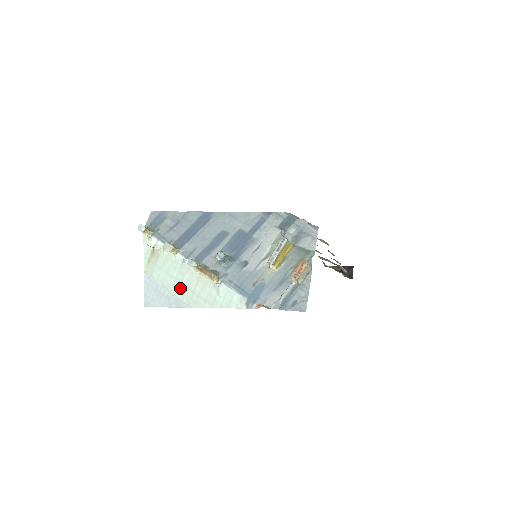
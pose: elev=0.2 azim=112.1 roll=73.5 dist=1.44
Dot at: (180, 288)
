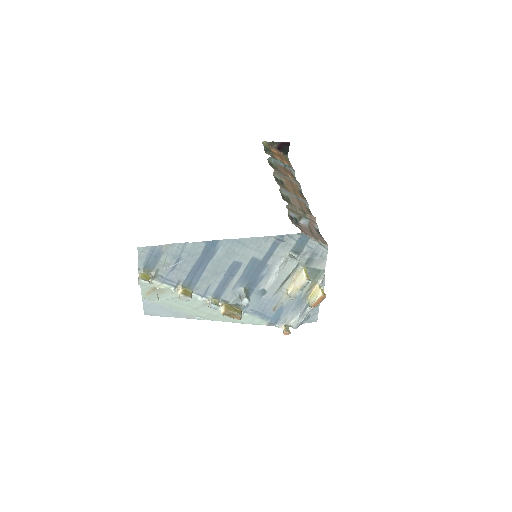
Dot at: (193, 311)
